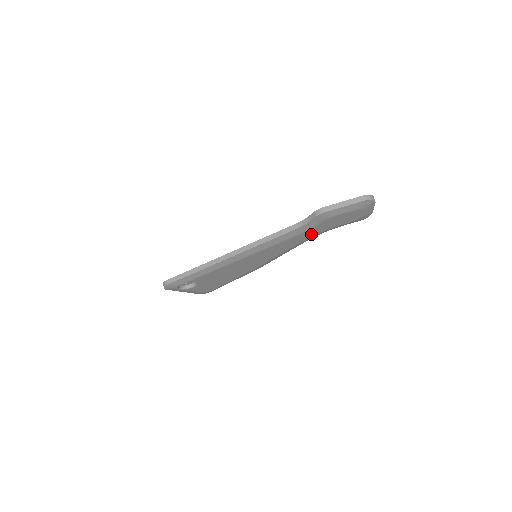
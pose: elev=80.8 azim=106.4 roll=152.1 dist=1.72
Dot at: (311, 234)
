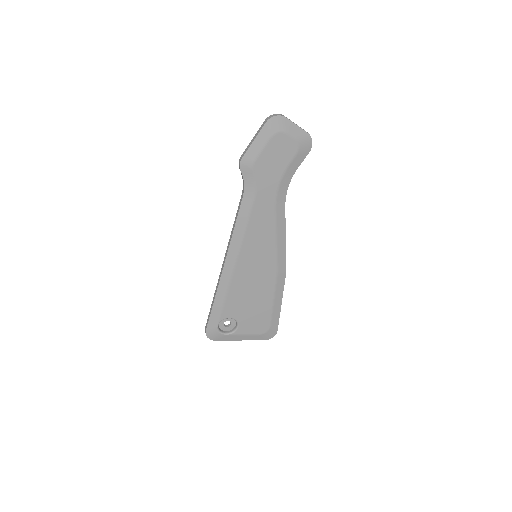
Dot at: (269, 195)
